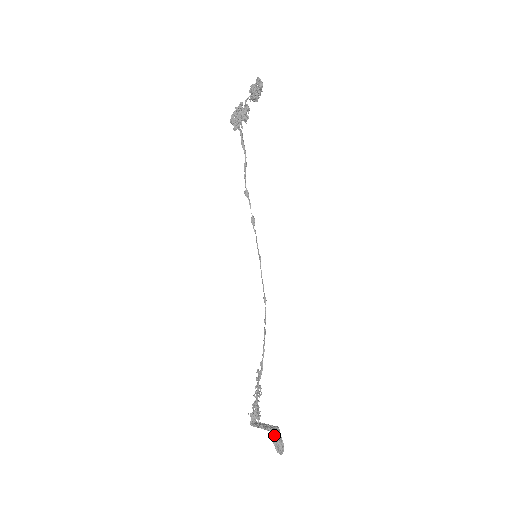
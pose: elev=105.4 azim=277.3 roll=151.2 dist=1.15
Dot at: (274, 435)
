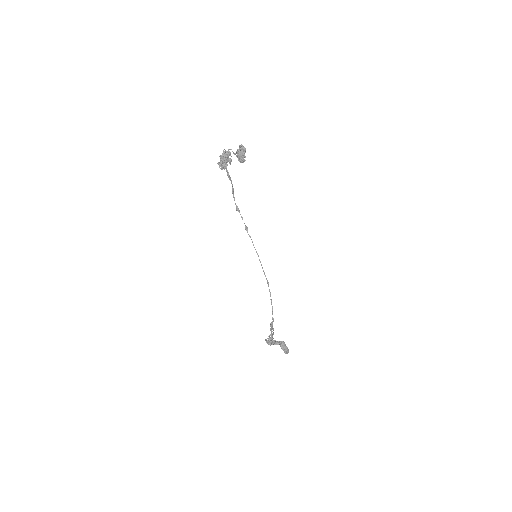
Dot at: (283, 347)
